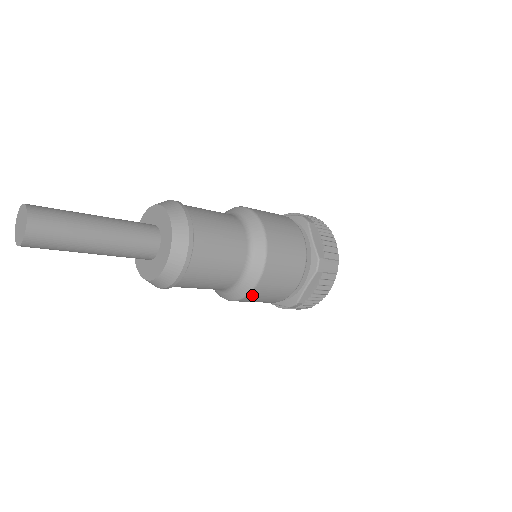
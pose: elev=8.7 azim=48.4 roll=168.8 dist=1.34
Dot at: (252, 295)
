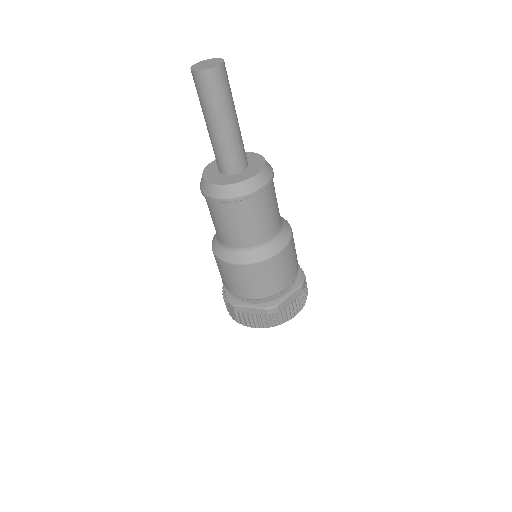
Dot at: (292, 239)
